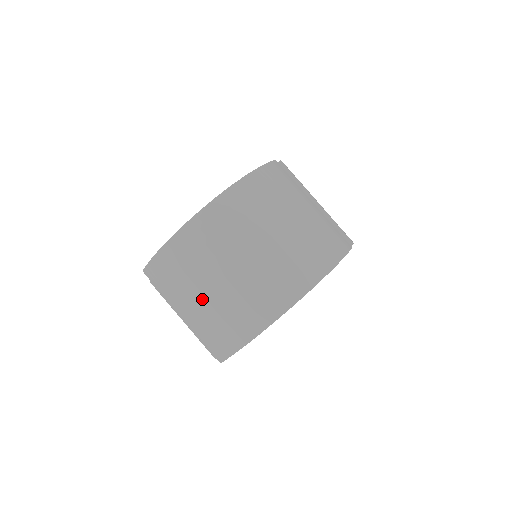
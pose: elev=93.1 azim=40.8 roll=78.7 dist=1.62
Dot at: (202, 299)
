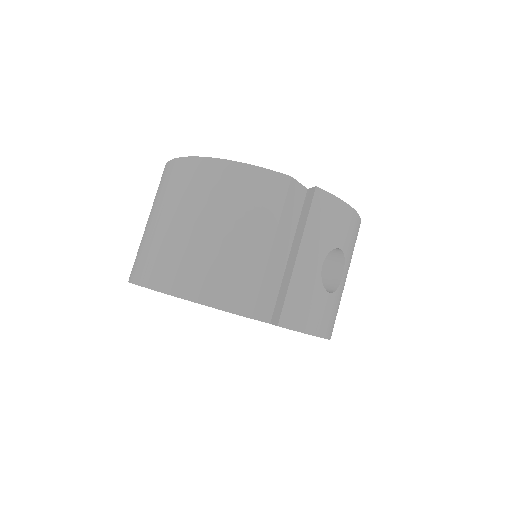
Dot at: occluded
